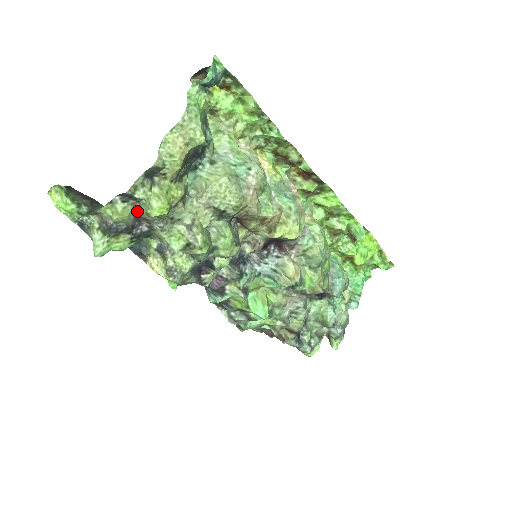
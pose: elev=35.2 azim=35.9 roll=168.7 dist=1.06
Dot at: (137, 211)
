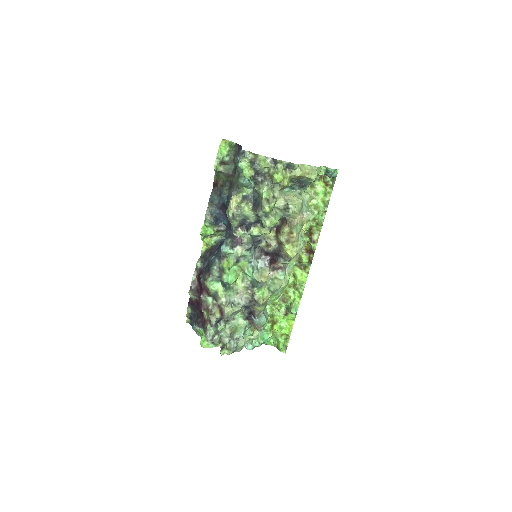
Dot at: (267, 171)
